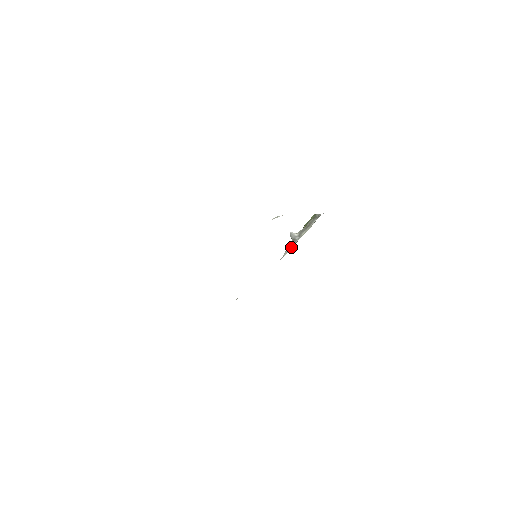
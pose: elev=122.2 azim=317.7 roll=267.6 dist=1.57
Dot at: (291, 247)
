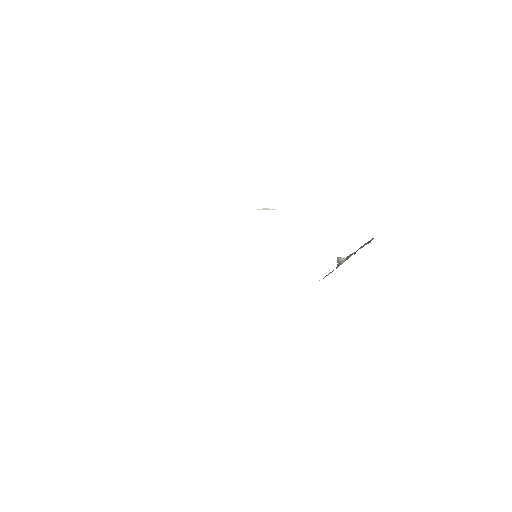
Dot at: (332, 271)
